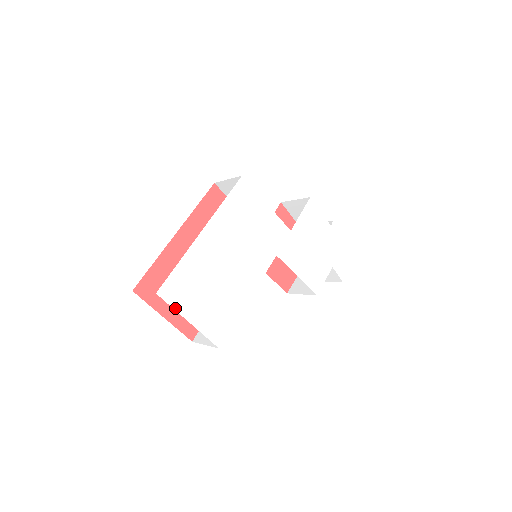
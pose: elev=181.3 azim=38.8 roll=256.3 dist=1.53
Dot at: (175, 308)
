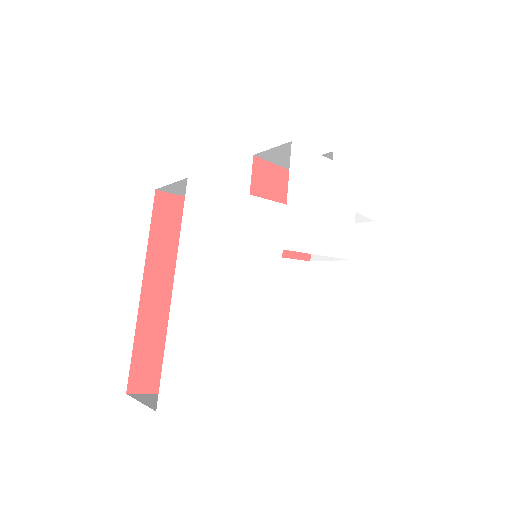
Dot at: (190, 408)
